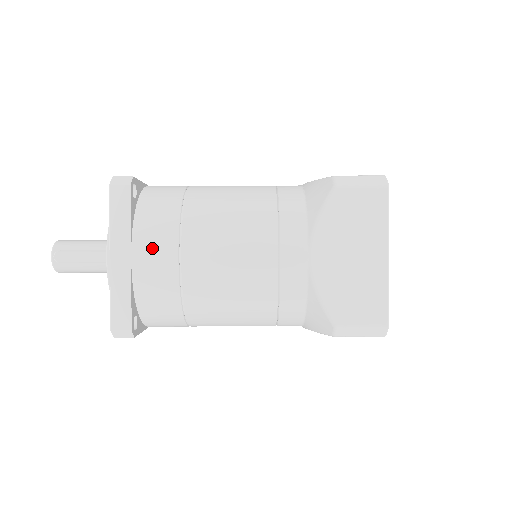
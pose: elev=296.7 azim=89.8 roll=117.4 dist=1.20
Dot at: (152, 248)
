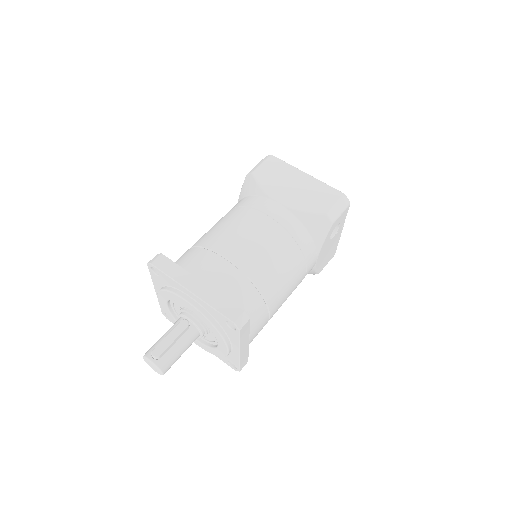
Dot at: (206, 267)
